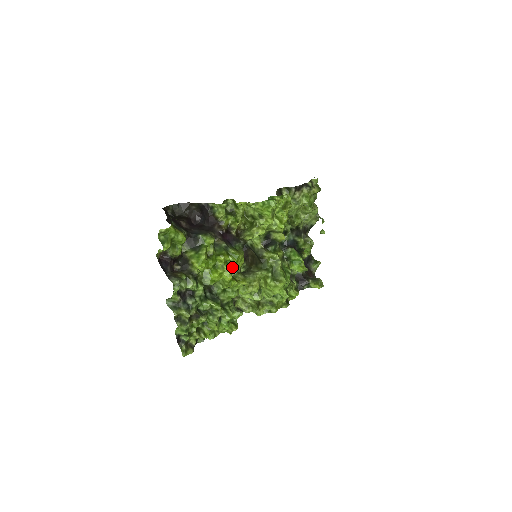
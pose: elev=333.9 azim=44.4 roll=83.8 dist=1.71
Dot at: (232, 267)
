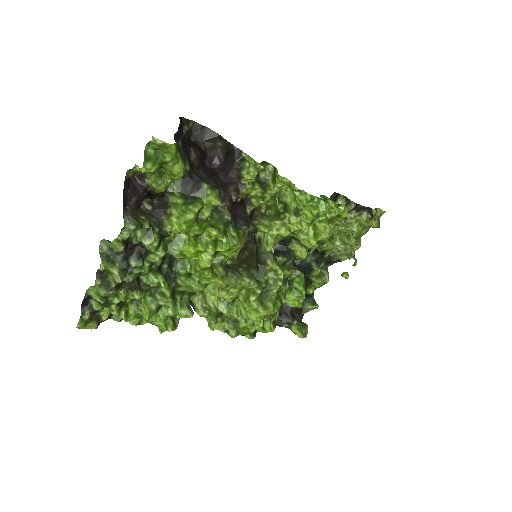
Dot at: (219, 252)
